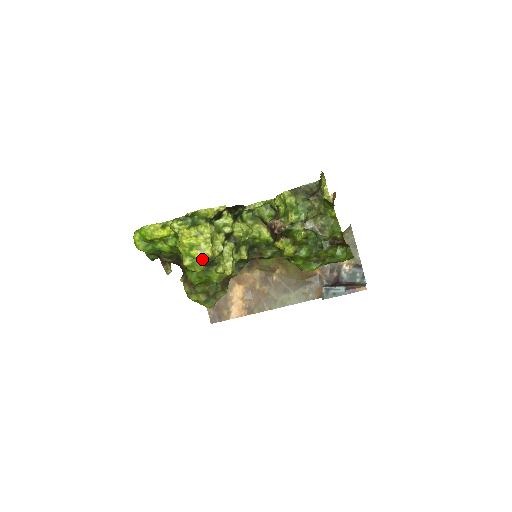
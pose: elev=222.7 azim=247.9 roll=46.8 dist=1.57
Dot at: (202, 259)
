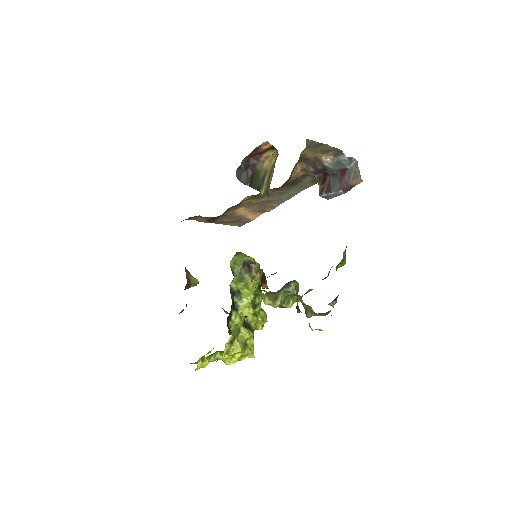
Dot at: occluded
